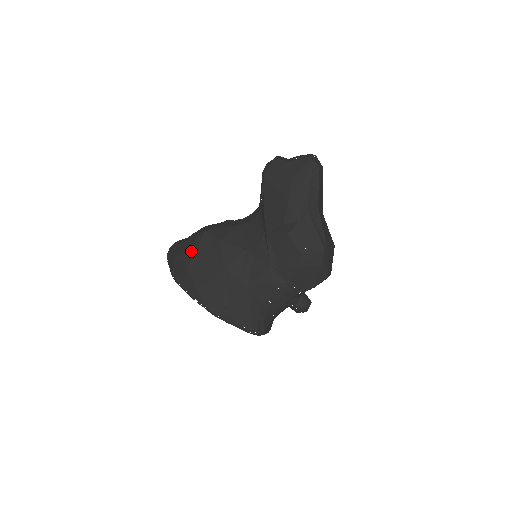
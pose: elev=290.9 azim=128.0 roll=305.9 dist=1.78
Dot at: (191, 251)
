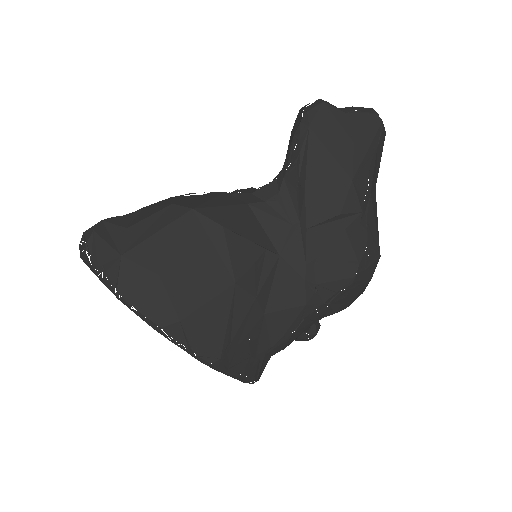
Dot at: (163, 245)
